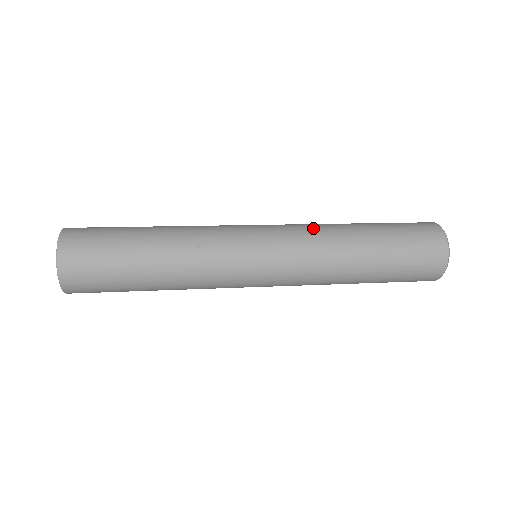
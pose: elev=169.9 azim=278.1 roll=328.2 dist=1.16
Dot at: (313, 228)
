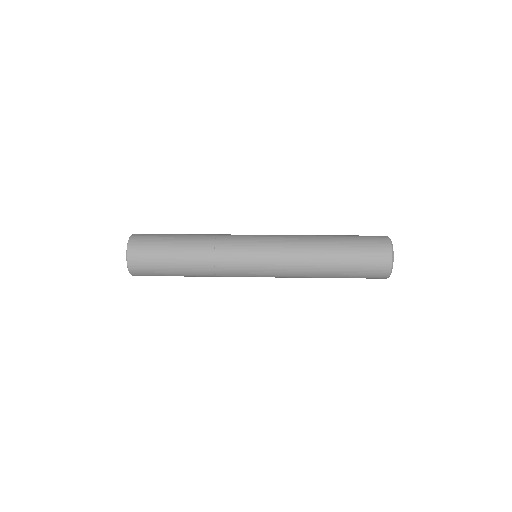
Dot at: (295, 248)
